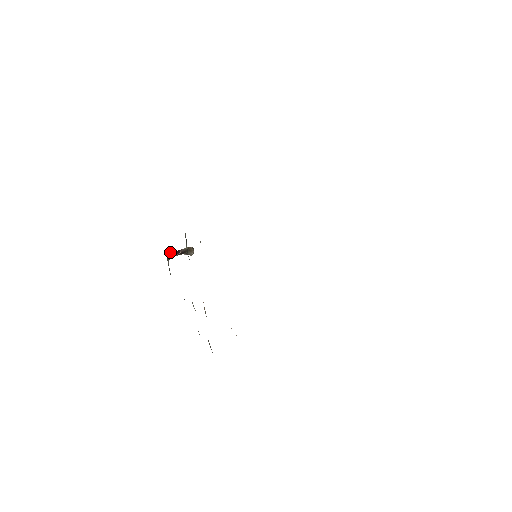
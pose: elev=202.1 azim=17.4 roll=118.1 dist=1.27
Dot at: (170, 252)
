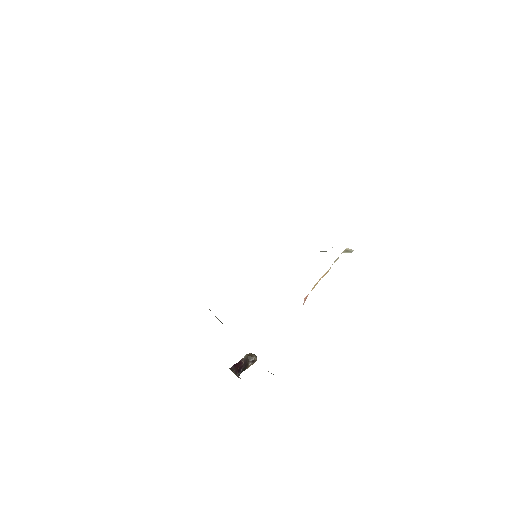
Dot at: (232, 366)
